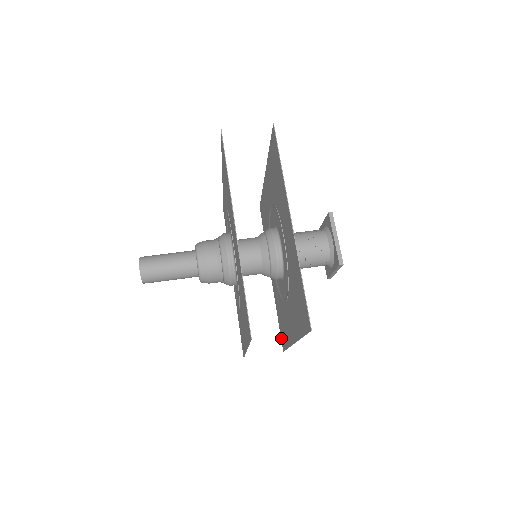
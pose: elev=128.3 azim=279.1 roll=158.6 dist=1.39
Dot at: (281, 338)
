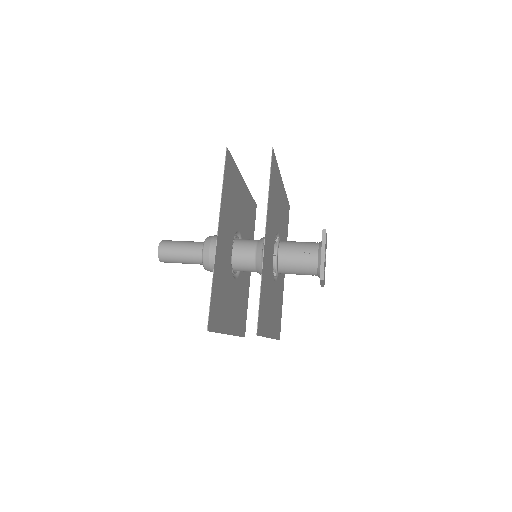
Dot at: (280, 328)
